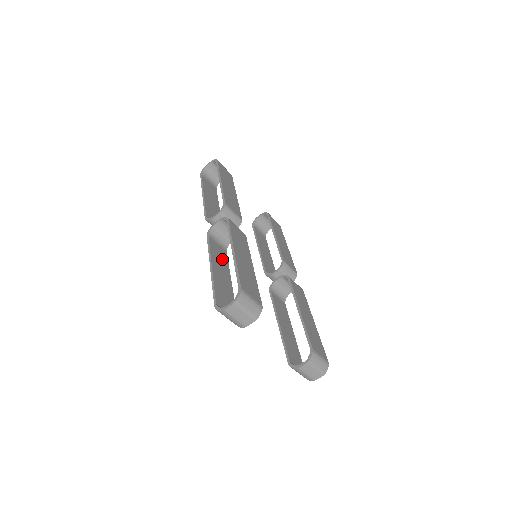
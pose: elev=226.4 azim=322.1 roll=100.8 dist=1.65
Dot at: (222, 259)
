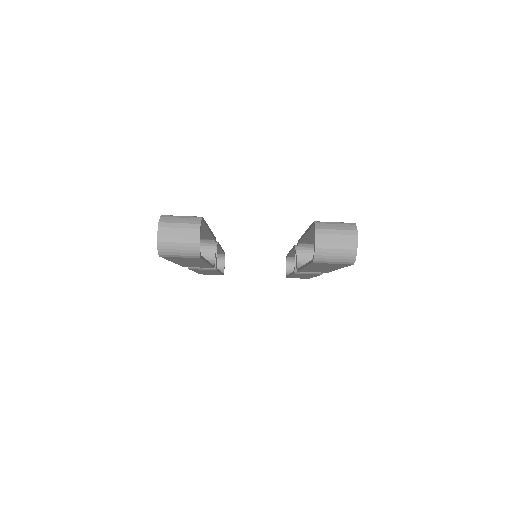
Dot at: occluded
